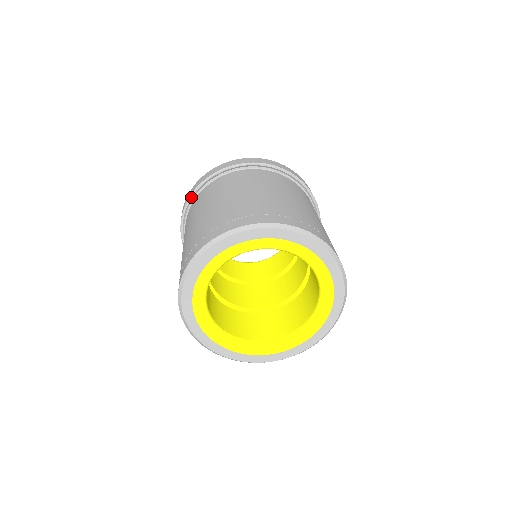
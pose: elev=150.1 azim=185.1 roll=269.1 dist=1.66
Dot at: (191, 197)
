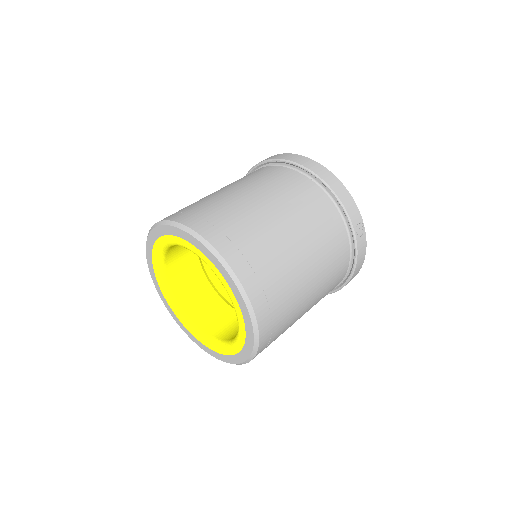
Dot at: occluded
